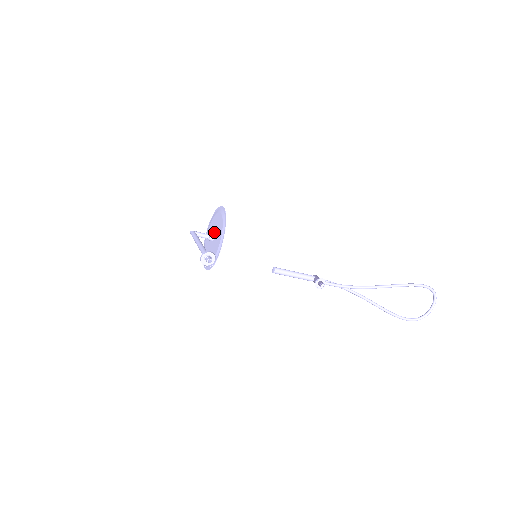
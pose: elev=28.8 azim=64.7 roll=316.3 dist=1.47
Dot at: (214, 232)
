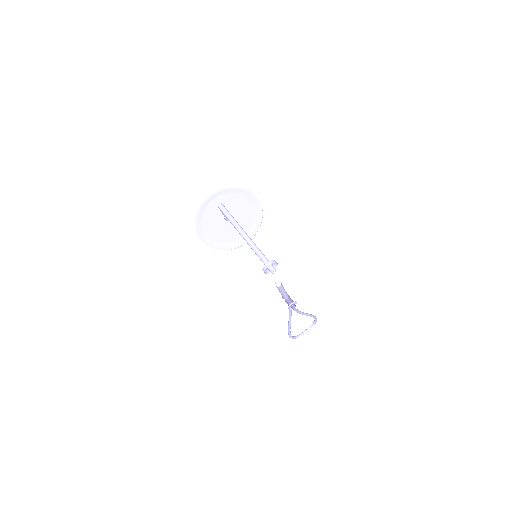
Dot at: (232, 212)
